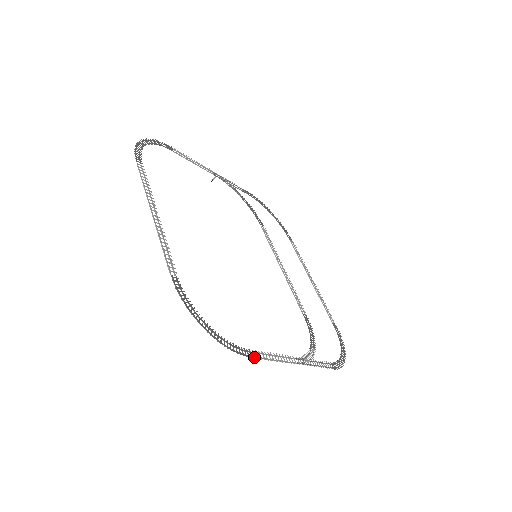
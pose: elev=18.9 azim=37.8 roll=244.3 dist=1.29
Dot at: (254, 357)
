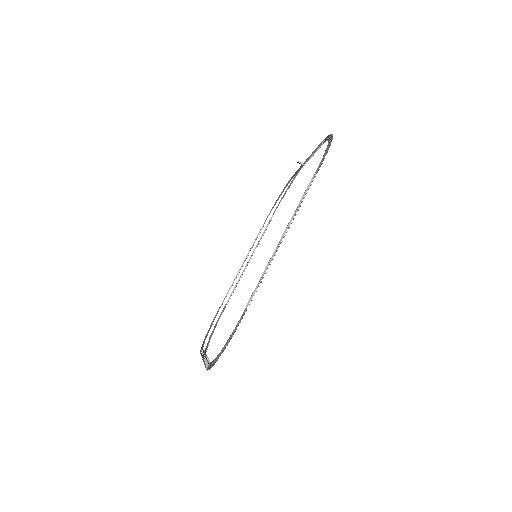
Dot at: occluded
